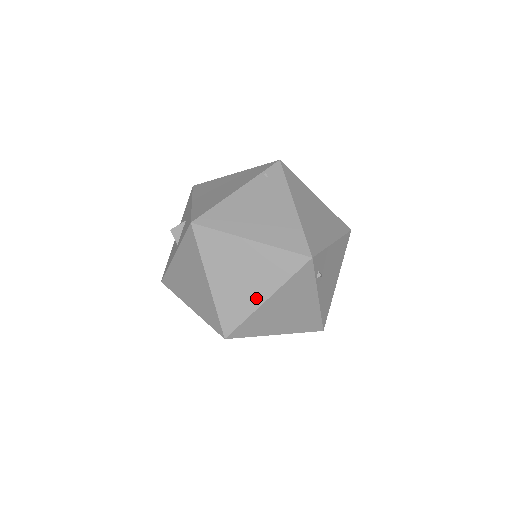
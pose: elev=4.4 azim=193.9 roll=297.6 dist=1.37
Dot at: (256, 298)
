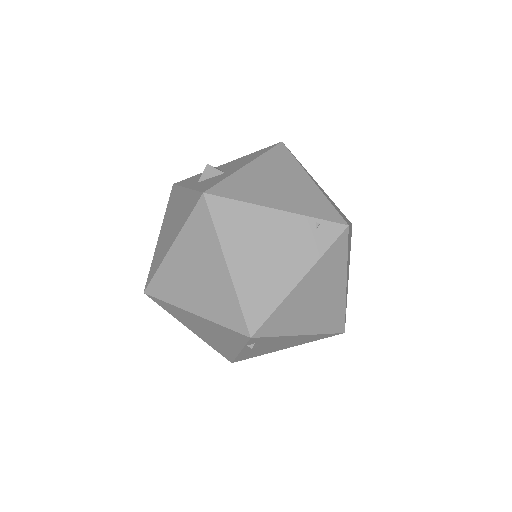
Dot at: (188, 302)
